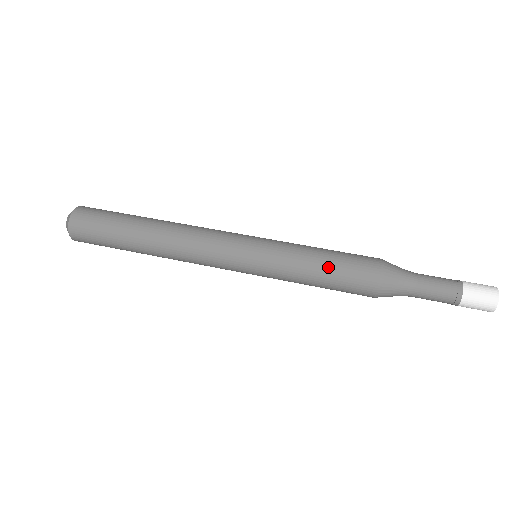
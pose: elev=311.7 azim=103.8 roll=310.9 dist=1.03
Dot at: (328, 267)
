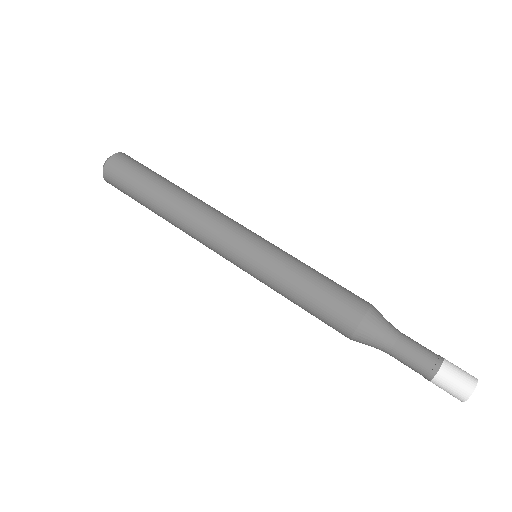
Dot at: (309, 303)
